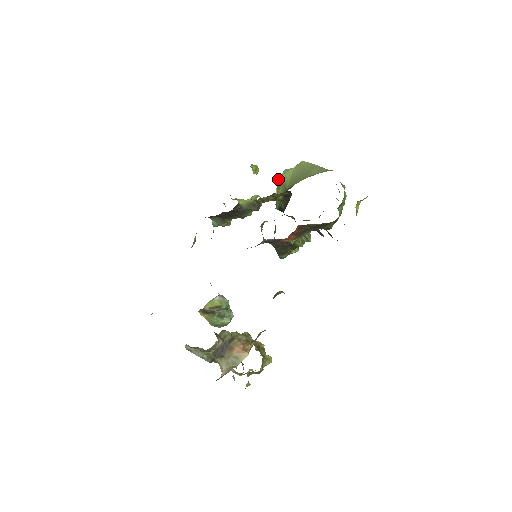
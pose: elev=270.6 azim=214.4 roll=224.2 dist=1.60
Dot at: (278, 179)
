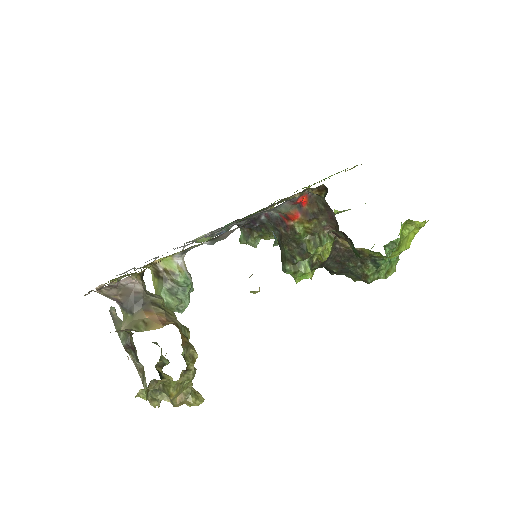
Dot at: occluded
